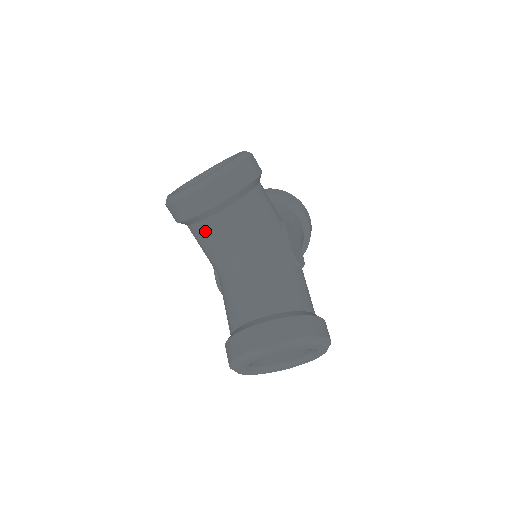
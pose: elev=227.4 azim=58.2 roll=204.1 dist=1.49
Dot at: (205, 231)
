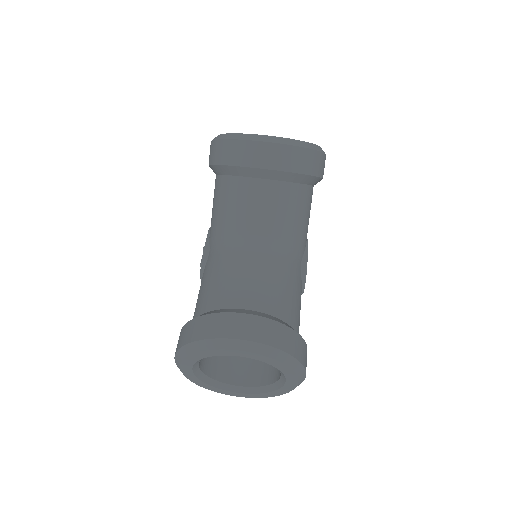
Dot at: (244, 190)
